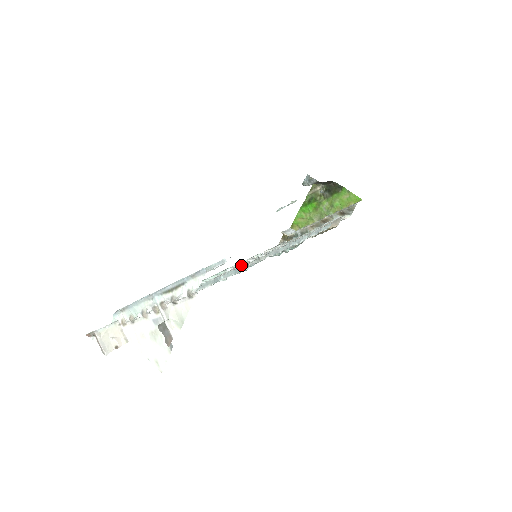
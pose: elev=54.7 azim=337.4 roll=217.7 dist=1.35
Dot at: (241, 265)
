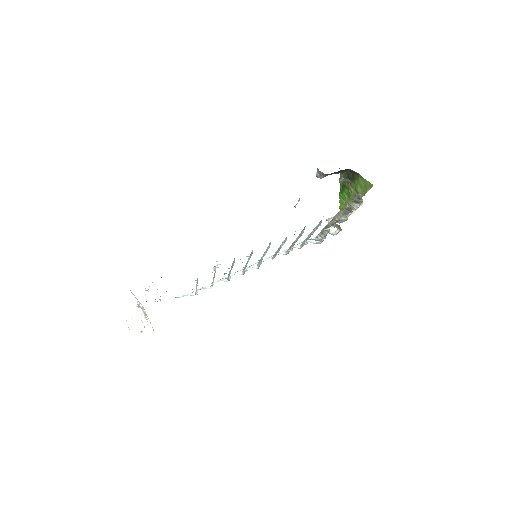
Dot at: occluded
